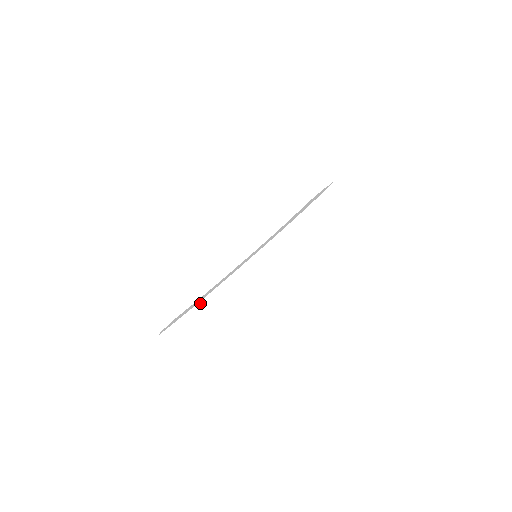
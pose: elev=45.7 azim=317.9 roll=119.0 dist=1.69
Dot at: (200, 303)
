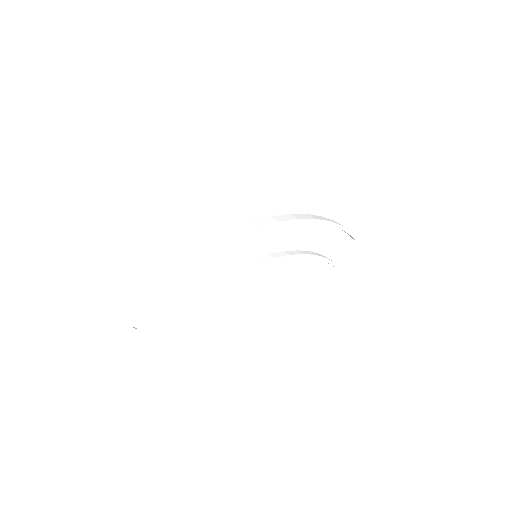
Dot at: (178, 259)
